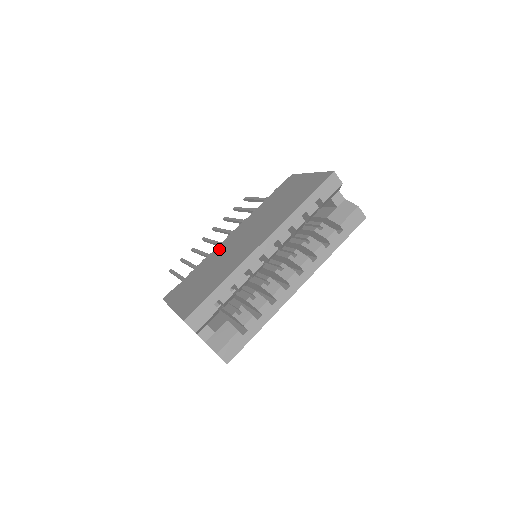
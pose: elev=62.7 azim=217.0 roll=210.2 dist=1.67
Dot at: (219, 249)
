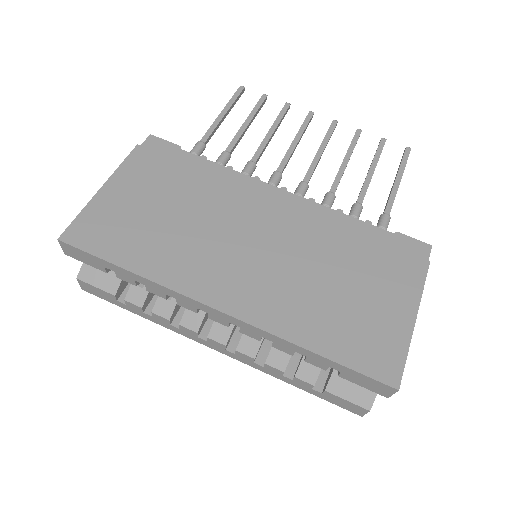
Dot at: (239, 198)
